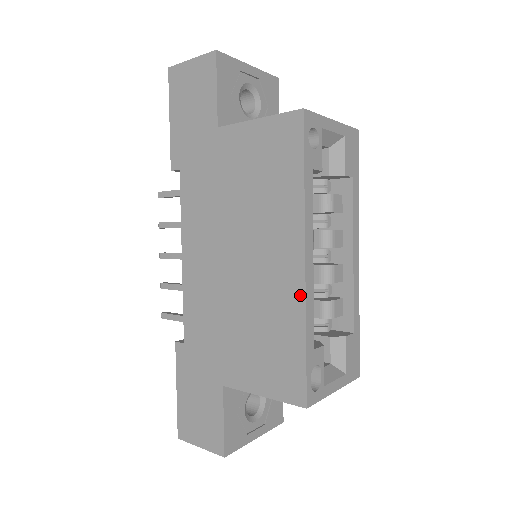
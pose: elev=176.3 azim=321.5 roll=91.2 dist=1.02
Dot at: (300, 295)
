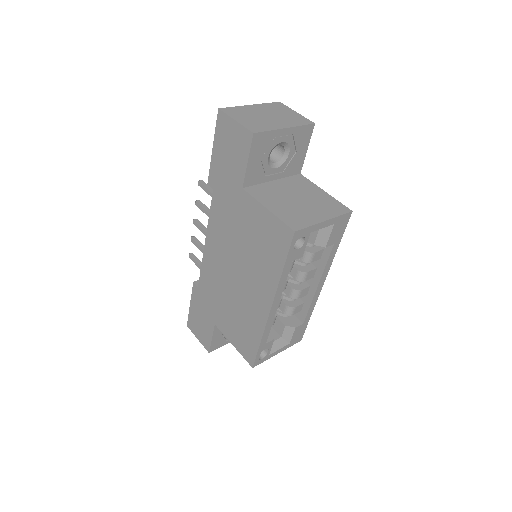
Dot at: (264, 321)
